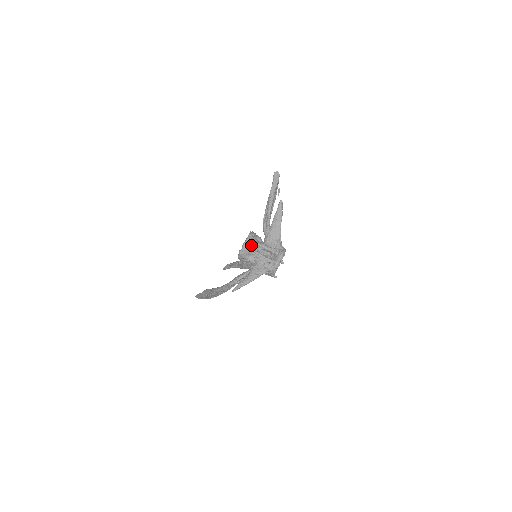
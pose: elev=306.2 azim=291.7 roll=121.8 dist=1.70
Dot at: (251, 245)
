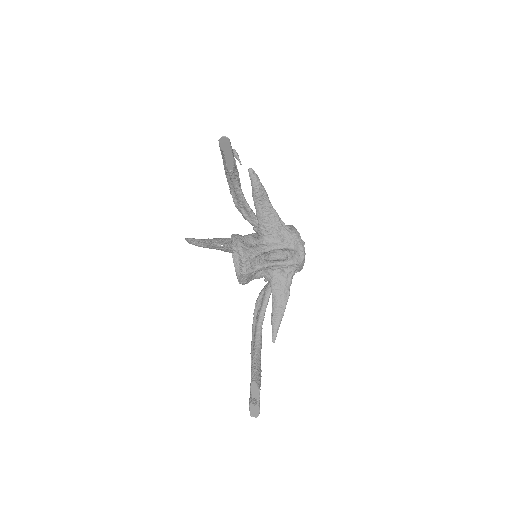
Dot at: (251, 263)
